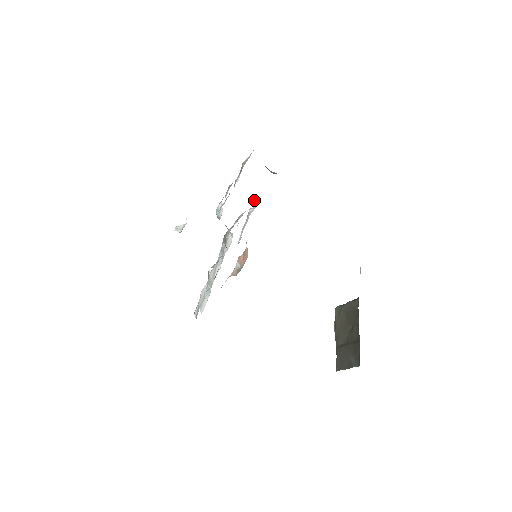
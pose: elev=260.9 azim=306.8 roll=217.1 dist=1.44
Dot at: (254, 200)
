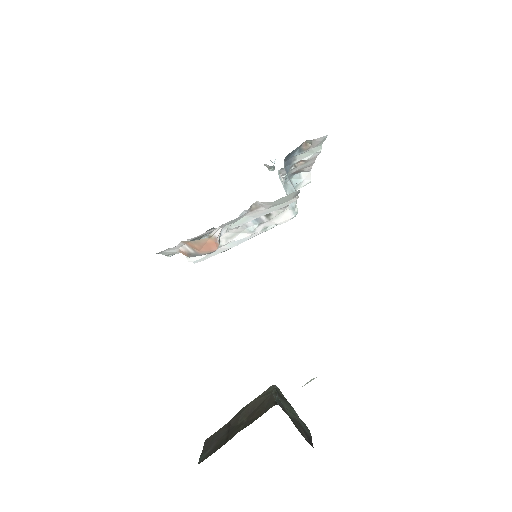
Dot at: occluded
